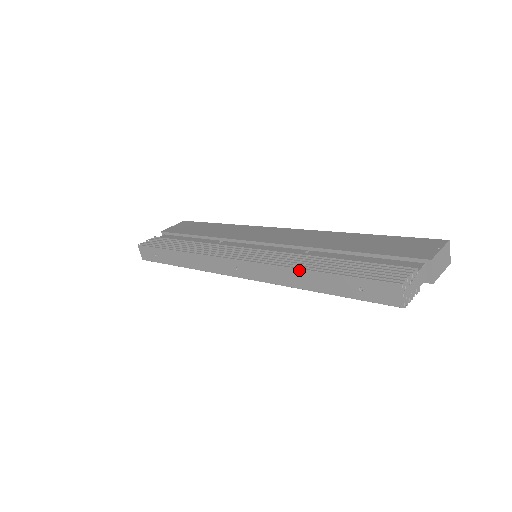
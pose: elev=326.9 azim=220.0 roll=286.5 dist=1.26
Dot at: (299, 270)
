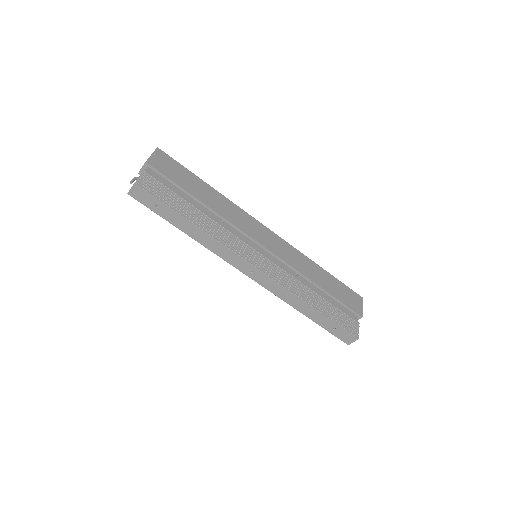
Dot at: (305, 302)
